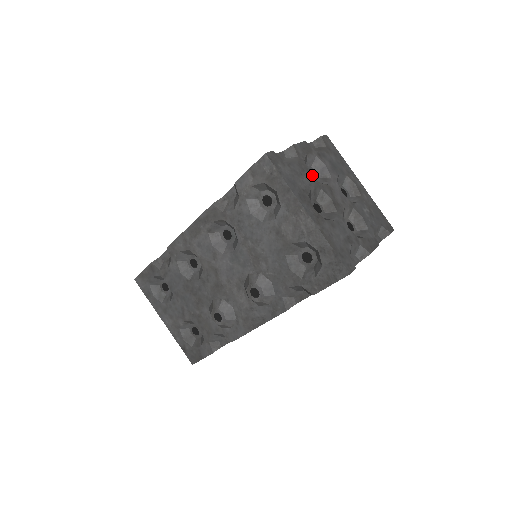
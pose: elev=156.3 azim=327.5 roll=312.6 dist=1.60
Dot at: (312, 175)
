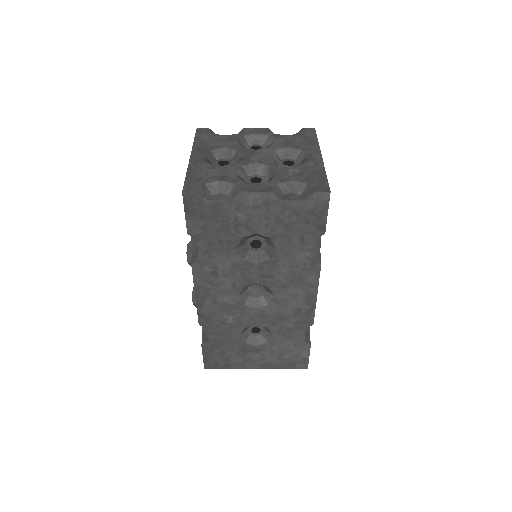
Dot at: occluded
